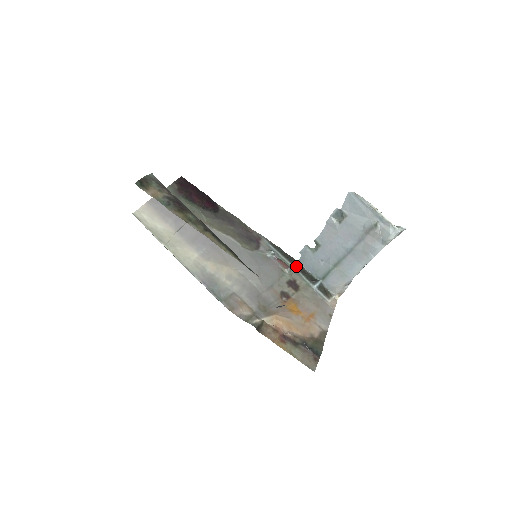
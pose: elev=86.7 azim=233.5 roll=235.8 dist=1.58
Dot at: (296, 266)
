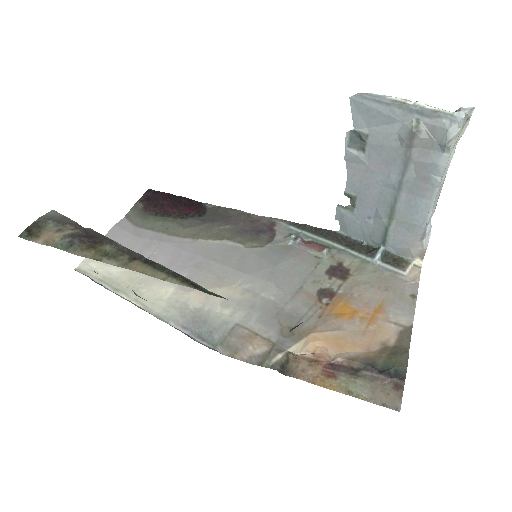
Dot at: (337, 241)
